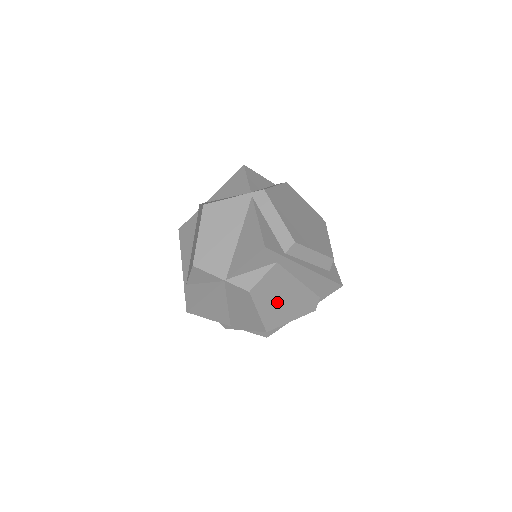
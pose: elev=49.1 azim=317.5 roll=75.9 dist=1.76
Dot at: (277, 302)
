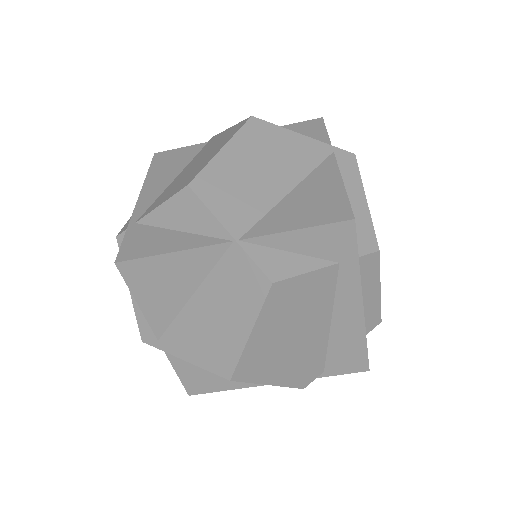
Dot at: (283, 336)
